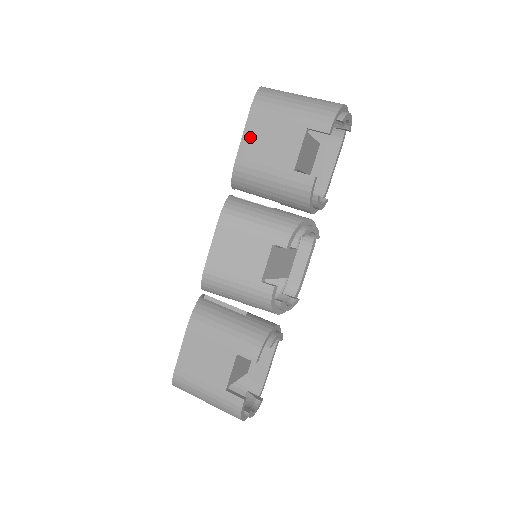
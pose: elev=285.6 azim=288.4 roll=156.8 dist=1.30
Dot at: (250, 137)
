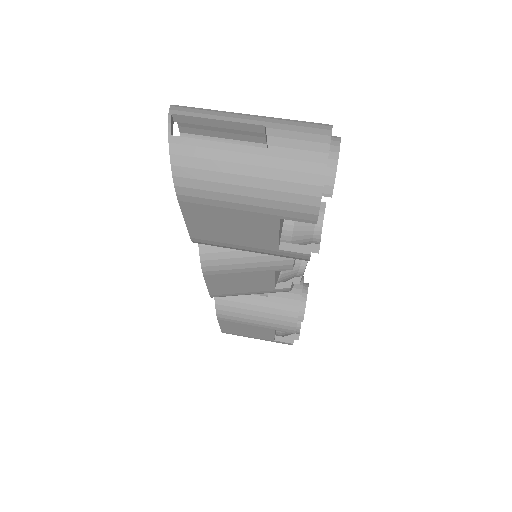
Dot at: (197, 223)
